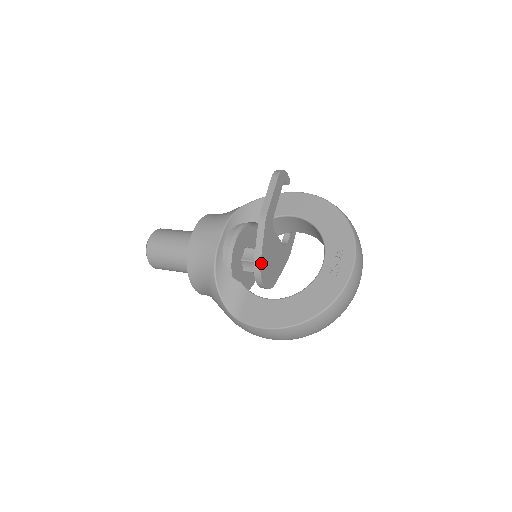
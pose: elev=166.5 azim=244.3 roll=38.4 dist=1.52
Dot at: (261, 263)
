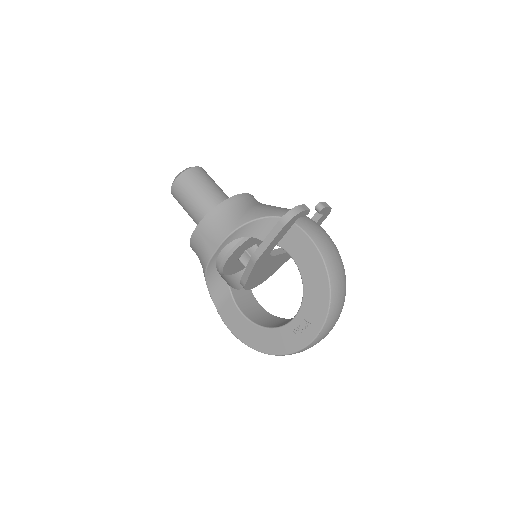
Dot at: (246, 284)
